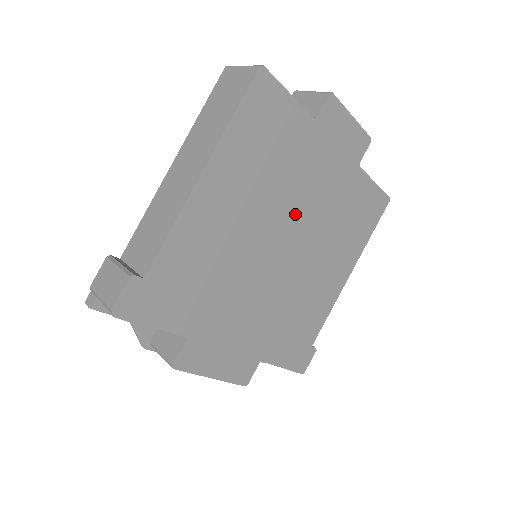
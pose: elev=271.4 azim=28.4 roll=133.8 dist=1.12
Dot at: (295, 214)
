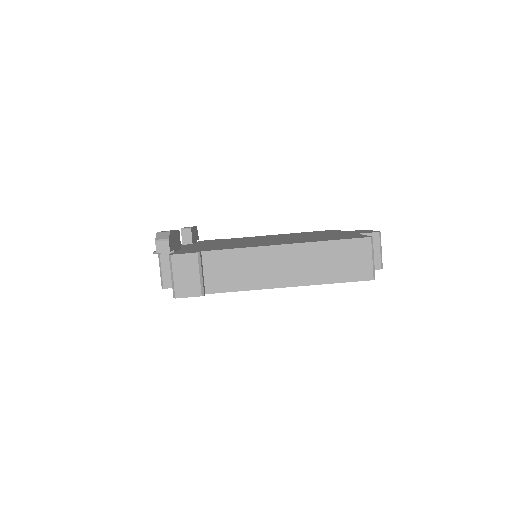
Dot at: occluded
